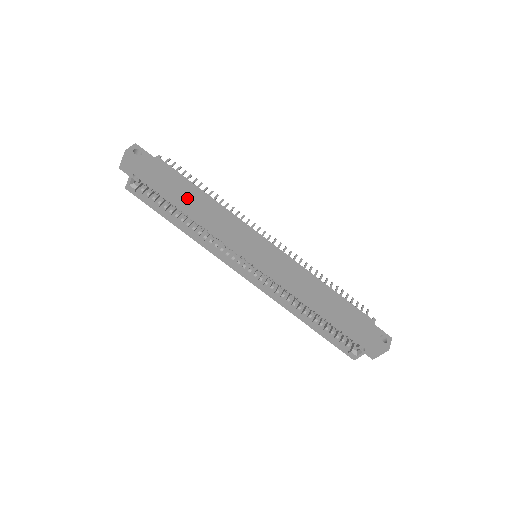
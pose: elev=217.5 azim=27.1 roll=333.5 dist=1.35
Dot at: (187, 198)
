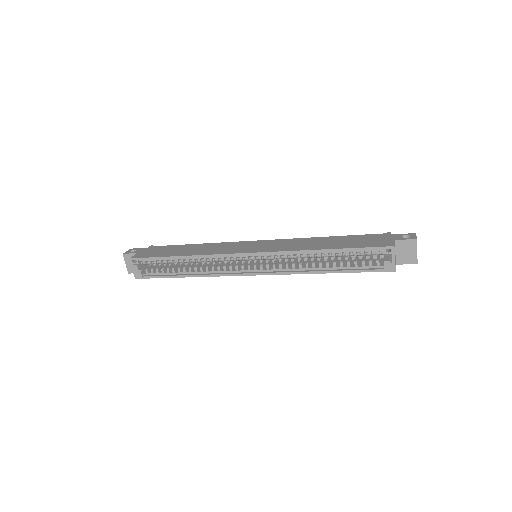
Dot at: (179, 251)
